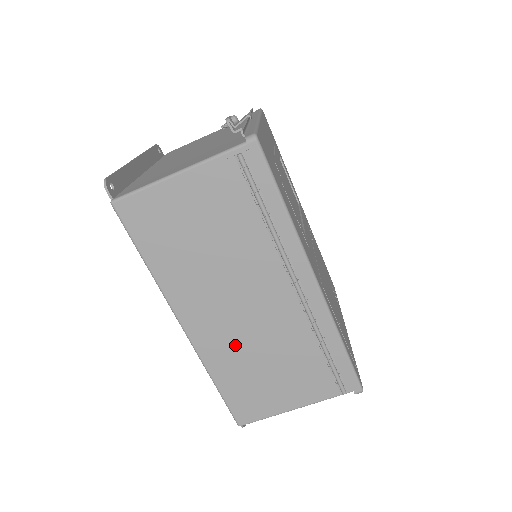
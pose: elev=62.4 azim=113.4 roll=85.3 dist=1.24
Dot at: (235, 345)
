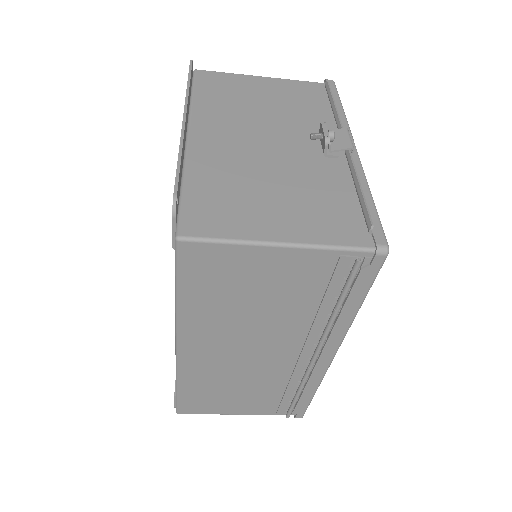
Dot at: (220, 372)
